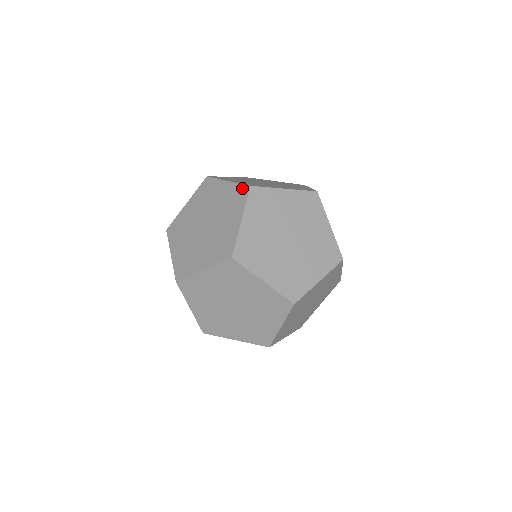
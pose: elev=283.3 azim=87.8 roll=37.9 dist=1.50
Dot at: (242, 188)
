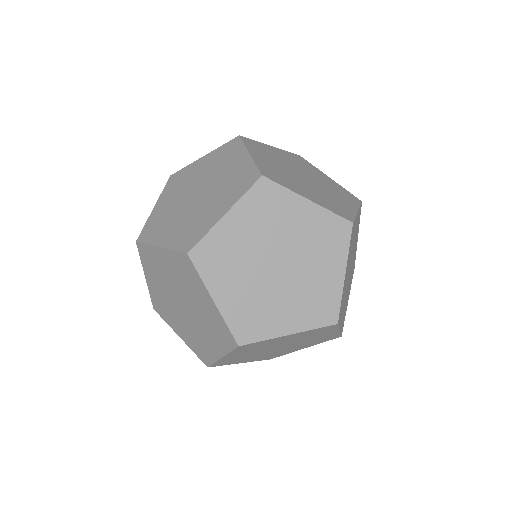
Dot at: (254, 173)
